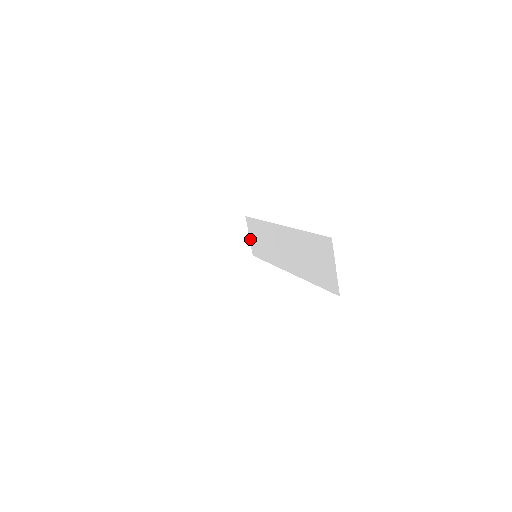
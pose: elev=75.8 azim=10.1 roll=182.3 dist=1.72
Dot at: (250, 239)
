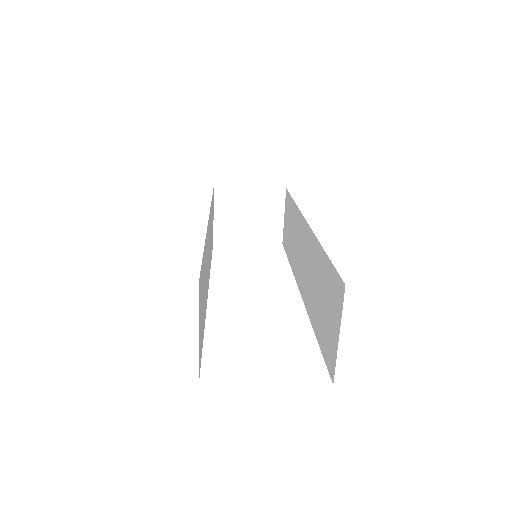
Dot at: (284, 221)
